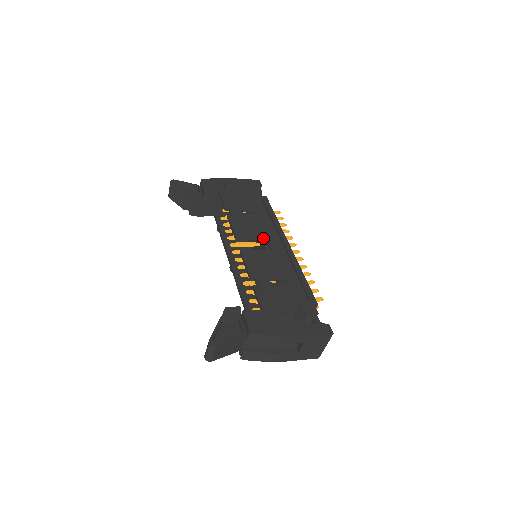
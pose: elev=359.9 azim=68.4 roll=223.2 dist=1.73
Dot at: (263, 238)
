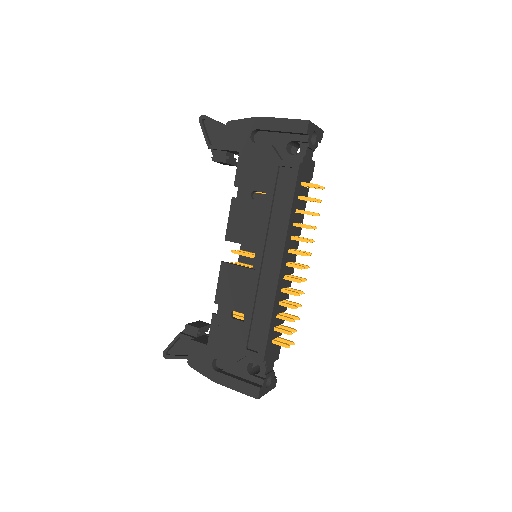
Dot at: (256, 247)
